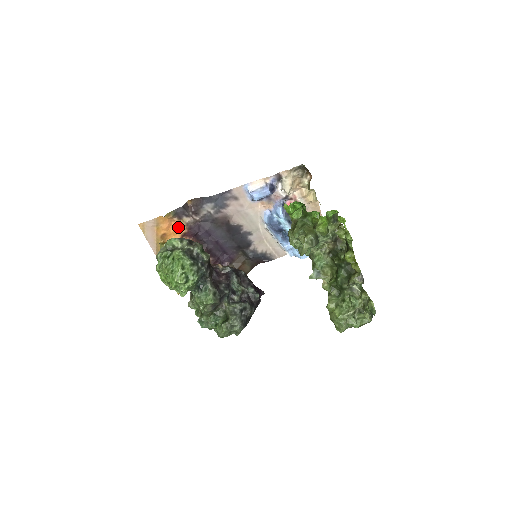
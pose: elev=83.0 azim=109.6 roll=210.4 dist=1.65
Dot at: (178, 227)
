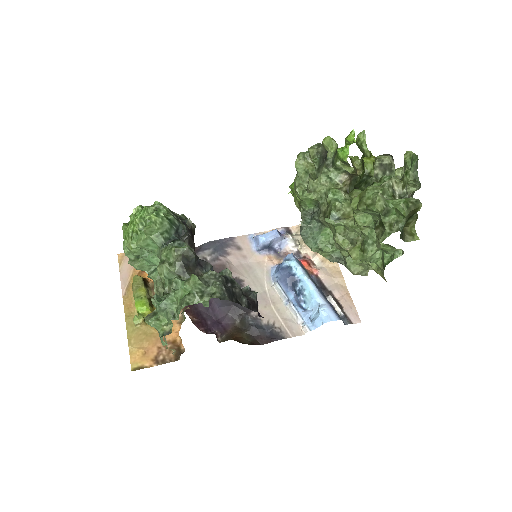
Dot at: occluded
